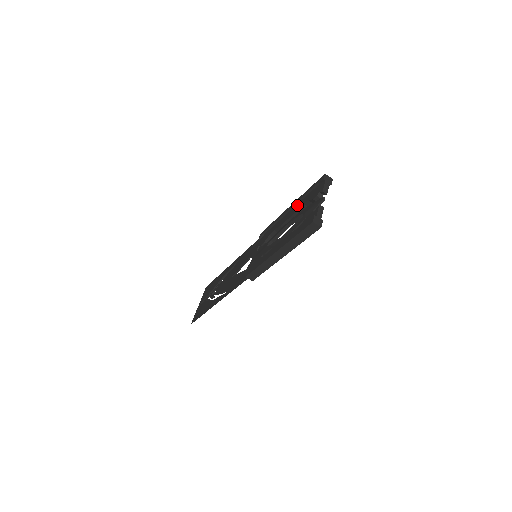
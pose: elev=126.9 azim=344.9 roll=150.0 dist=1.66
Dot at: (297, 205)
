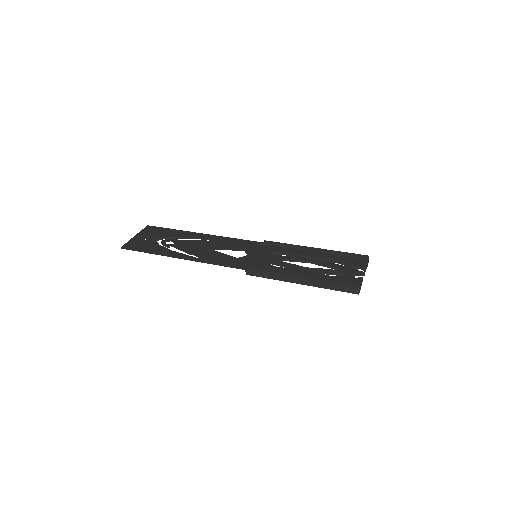
Dot at: (326, 254)
